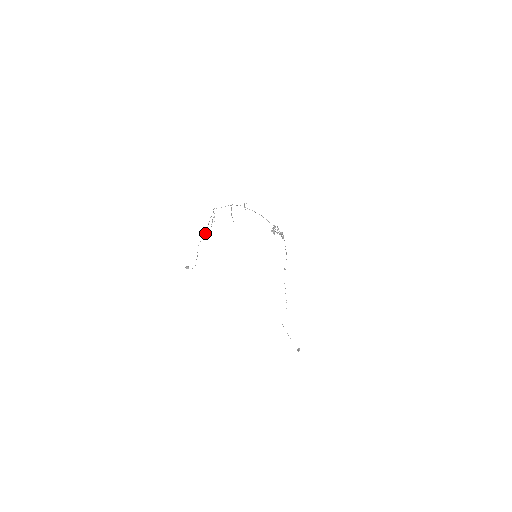
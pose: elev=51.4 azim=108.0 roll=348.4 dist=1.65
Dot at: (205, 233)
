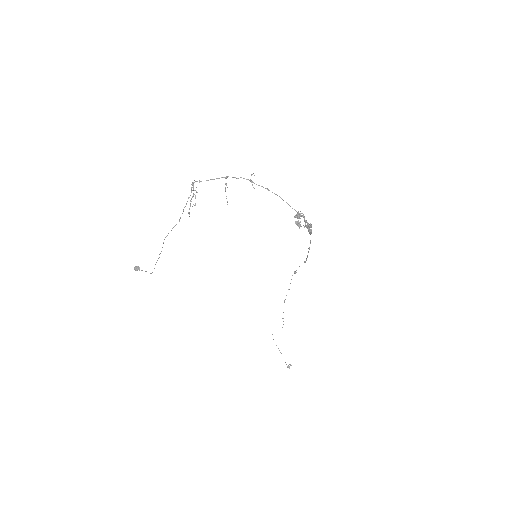
Dot at: occluded
